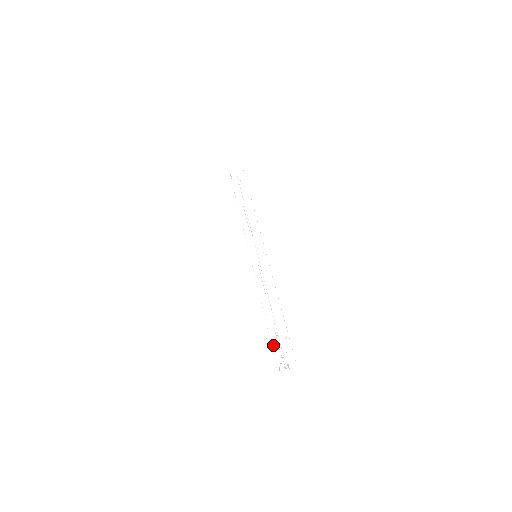
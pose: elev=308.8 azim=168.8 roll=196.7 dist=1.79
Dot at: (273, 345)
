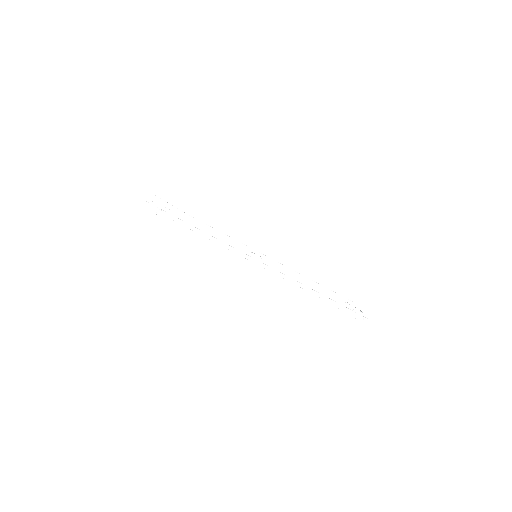
Dot at: (345, 312)
